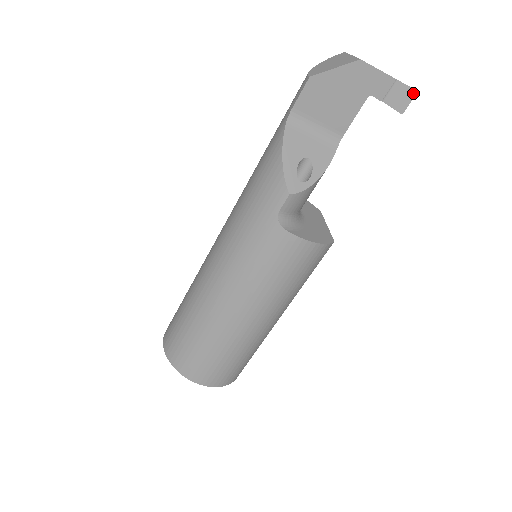
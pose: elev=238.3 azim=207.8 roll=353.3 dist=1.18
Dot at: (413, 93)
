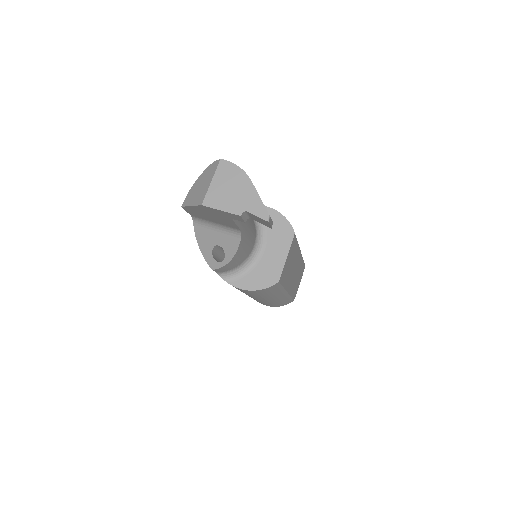
Dot at: (266, 221)
